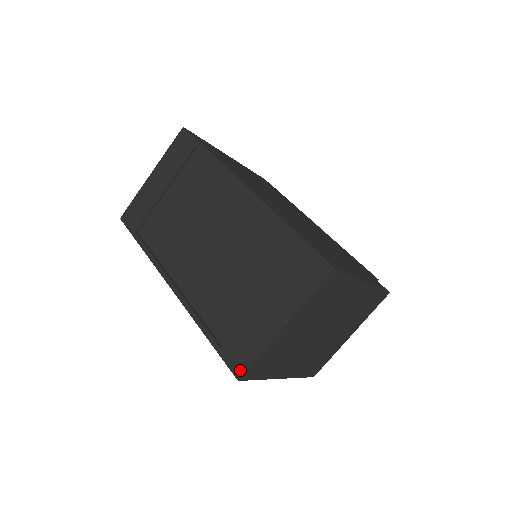
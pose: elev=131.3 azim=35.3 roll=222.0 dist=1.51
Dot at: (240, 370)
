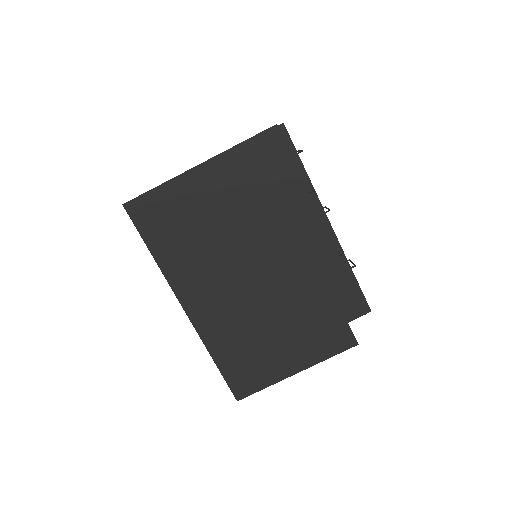
Dot at: occluded
